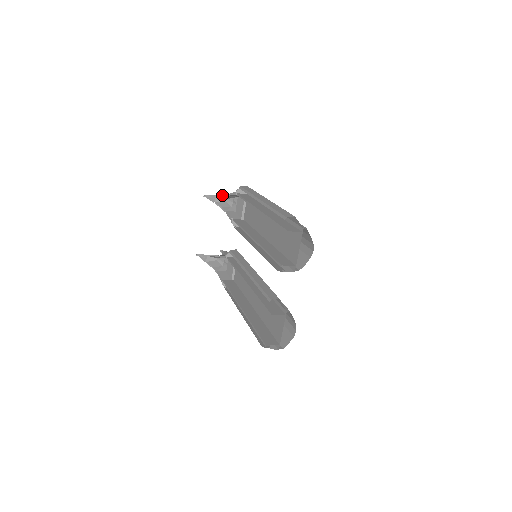
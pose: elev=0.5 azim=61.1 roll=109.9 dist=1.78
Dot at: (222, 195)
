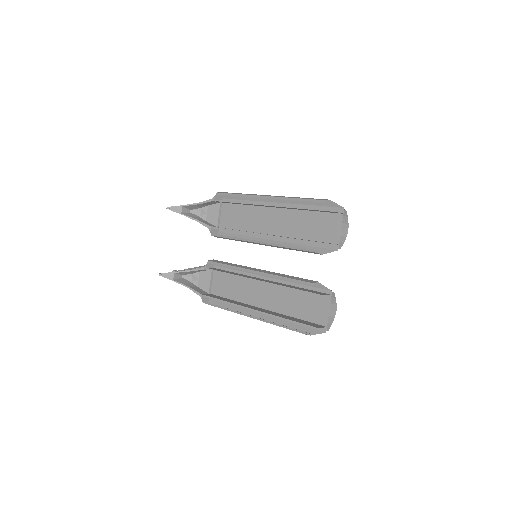
Dot at: (191, 205)
